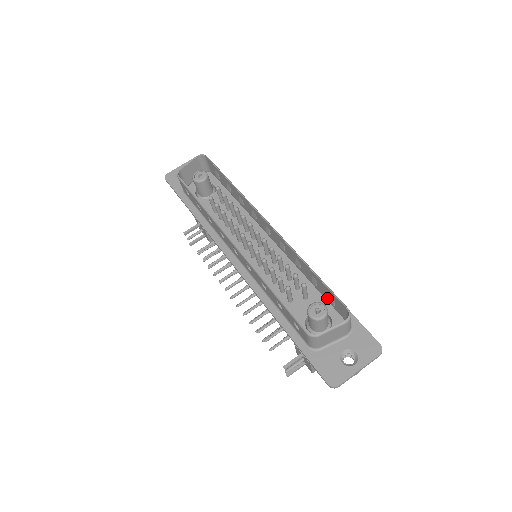
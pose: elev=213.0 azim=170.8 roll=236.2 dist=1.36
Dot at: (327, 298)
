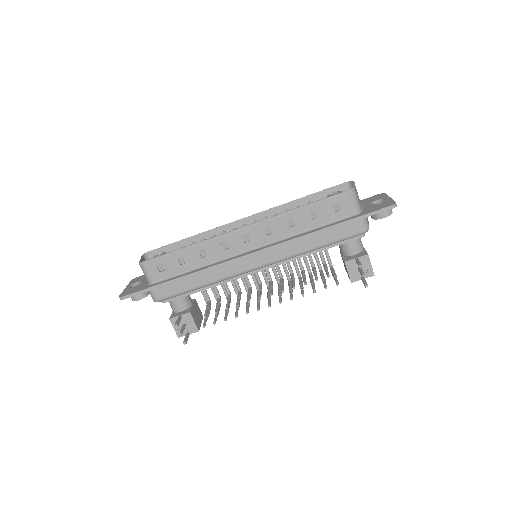
Dot at: occluded
